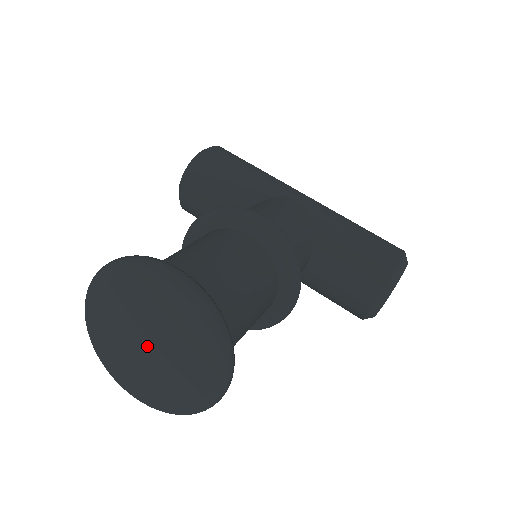
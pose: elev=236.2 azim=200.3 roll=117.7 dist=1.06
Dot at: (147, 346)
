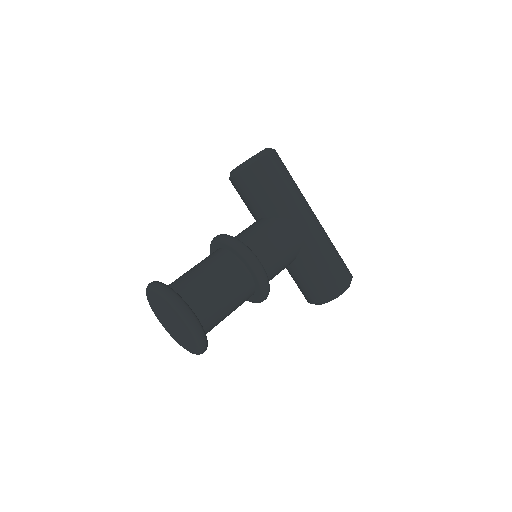
Dot at: (171, 322)
